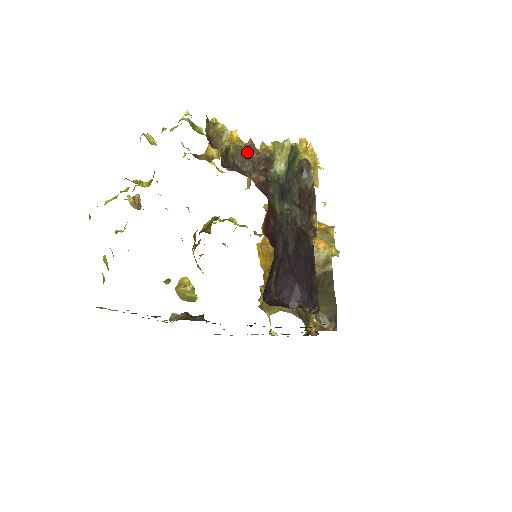
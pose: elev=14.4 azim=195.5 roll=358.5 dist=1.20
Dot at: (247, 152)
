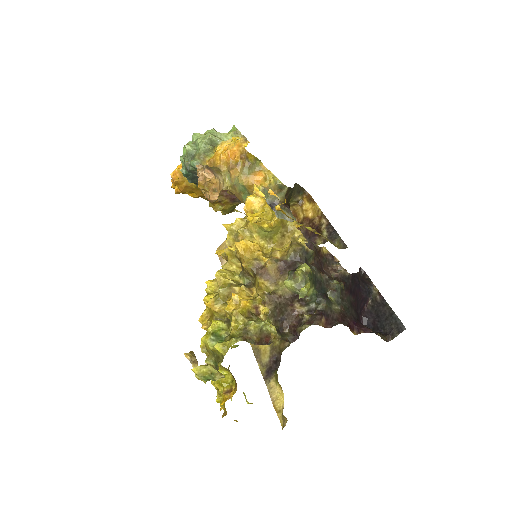
Dot at: (275, 306)
